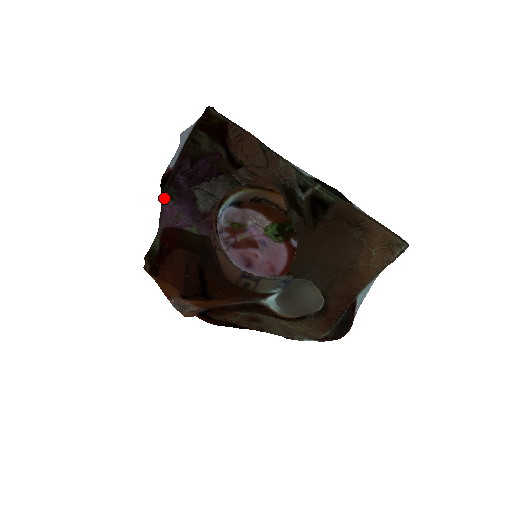
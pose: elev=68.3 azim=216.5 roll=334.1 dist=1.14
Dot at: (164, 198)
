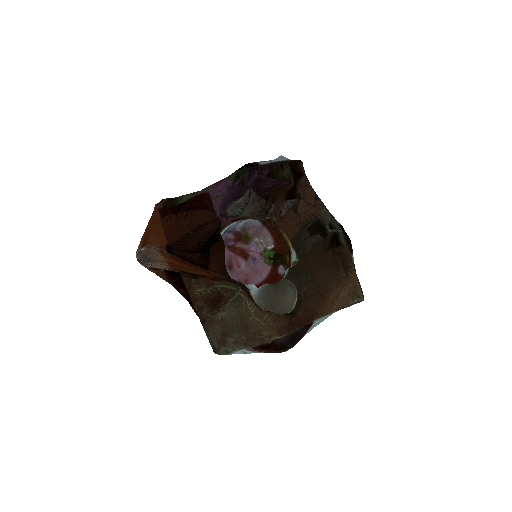
Dot at: (234, 175)
